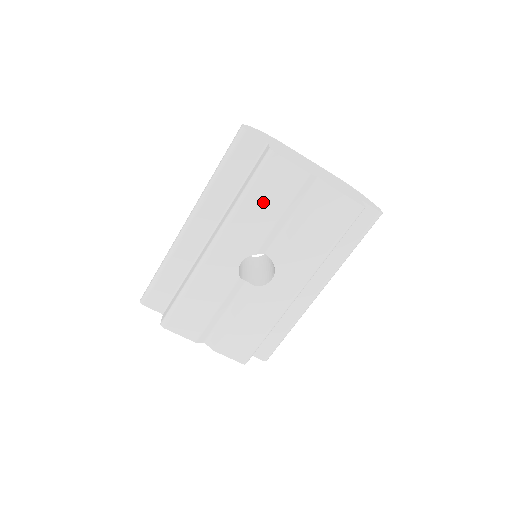
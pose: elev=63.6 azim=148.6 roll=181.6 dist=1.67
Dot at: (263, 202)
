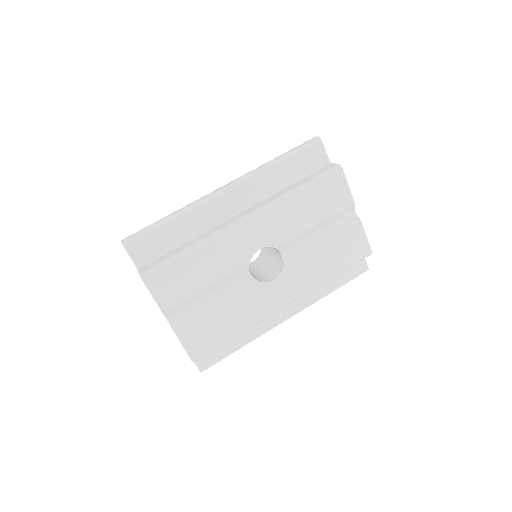
Dot at: (310, 204)
